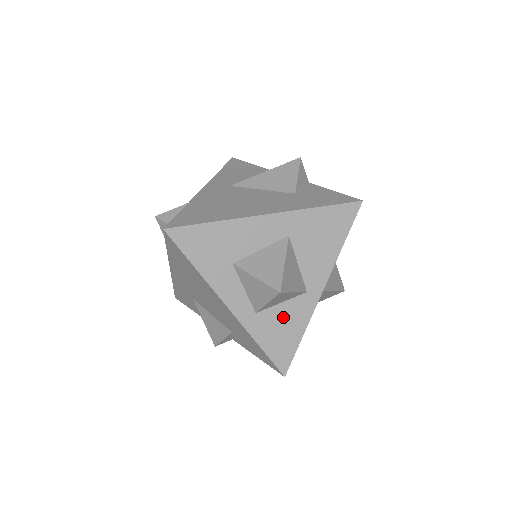
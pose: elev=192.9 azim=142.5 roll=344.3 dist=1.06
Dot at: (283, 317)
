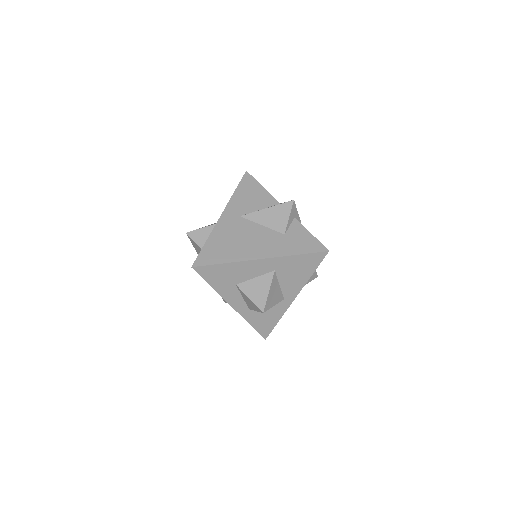
Dot at: (267, 311)
